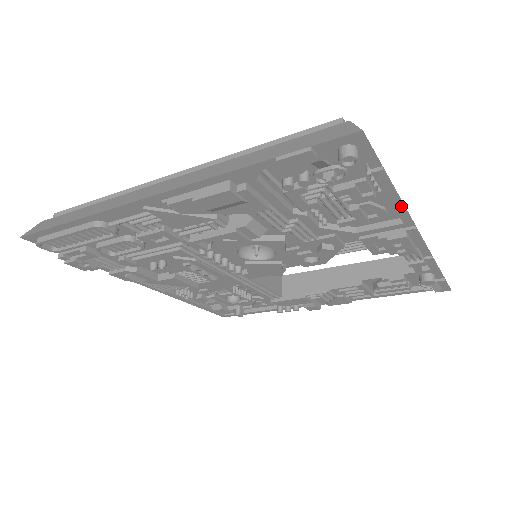
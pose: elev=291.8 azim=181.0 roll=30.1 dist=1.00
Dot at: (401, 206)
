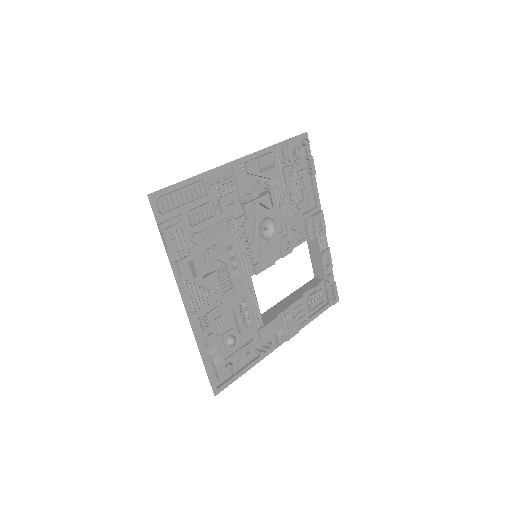
Dot at: (317, 190)
